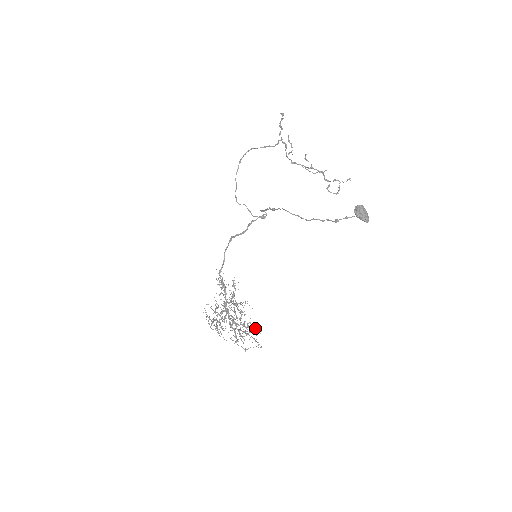
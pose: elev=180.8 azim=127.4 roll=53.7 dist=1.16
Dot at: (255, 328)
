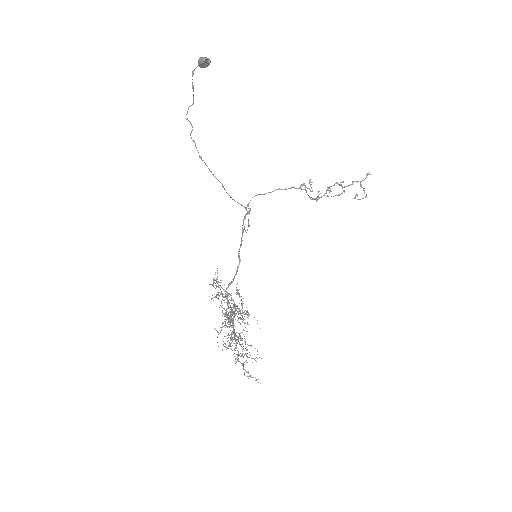
Dot at: occluded
